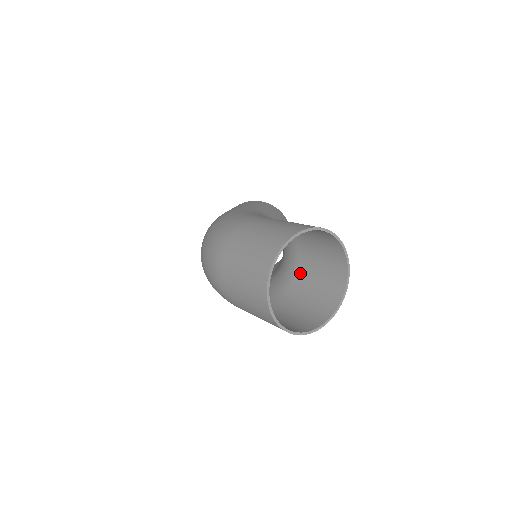
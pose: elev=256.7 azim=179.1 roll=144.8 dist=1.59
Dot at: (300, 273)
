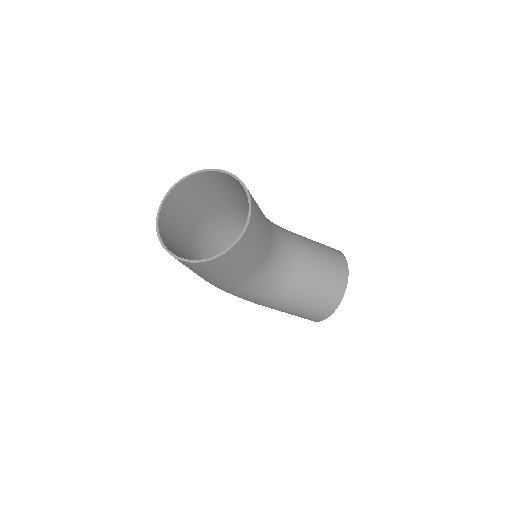
Dot at: (262, 255)
